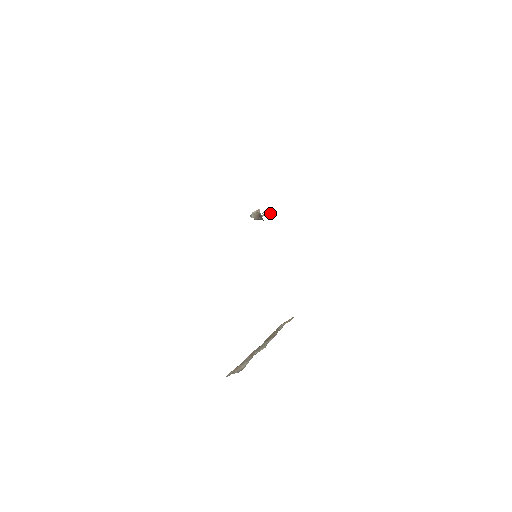
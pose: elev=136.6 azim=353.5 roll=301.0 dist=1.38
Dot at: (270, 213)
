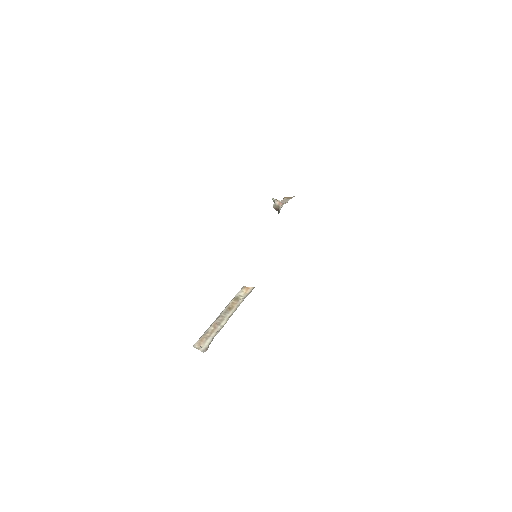
Dot at: occluded
